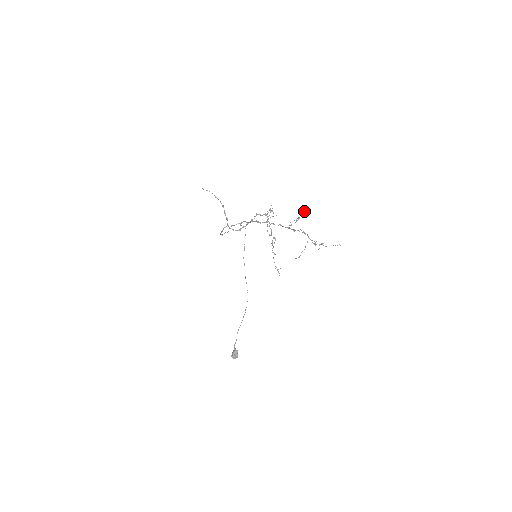
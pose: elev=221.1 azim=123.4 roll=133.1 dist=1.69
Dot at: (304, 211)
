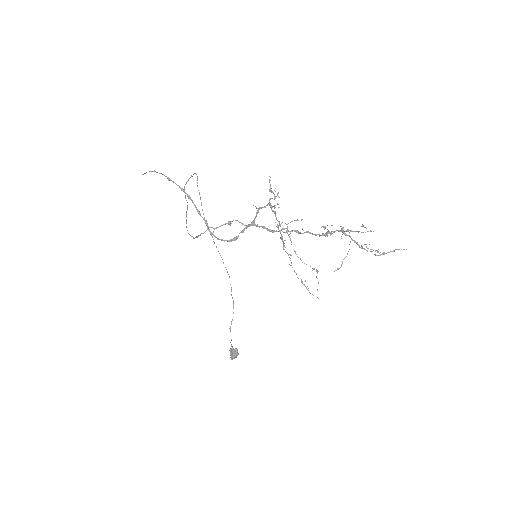
Dot at: (364, 227)
